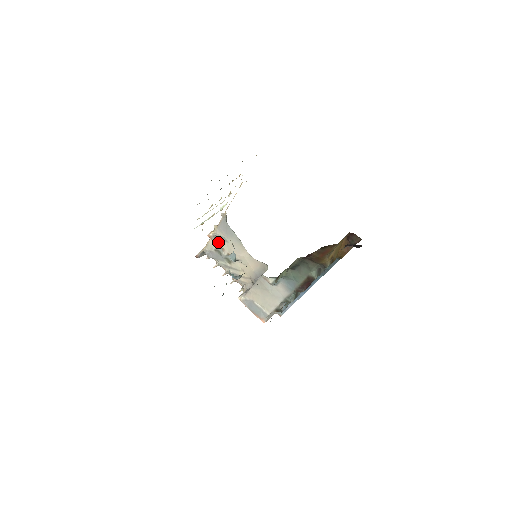
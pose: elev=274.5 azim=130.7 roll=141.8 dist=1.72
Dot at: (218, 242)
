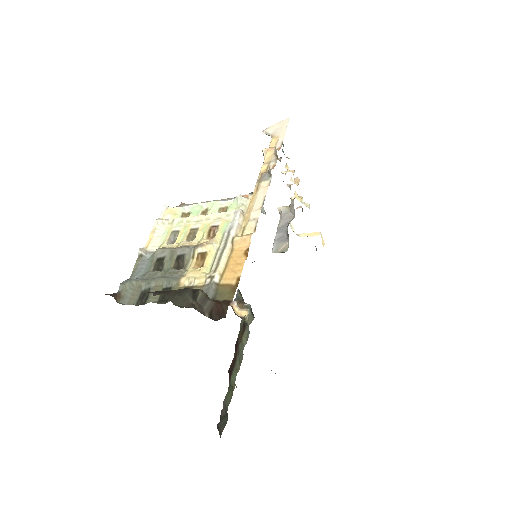
Dot at: occluded
